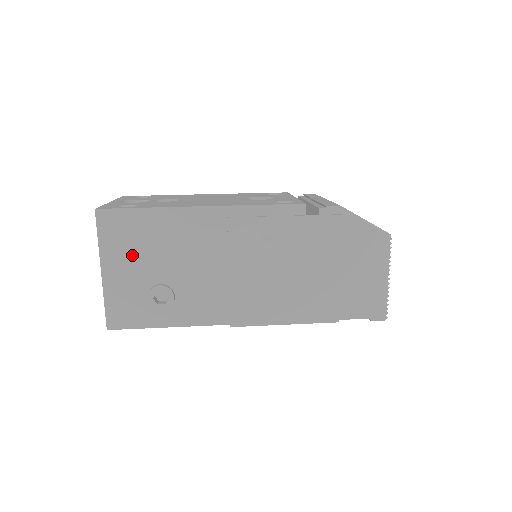
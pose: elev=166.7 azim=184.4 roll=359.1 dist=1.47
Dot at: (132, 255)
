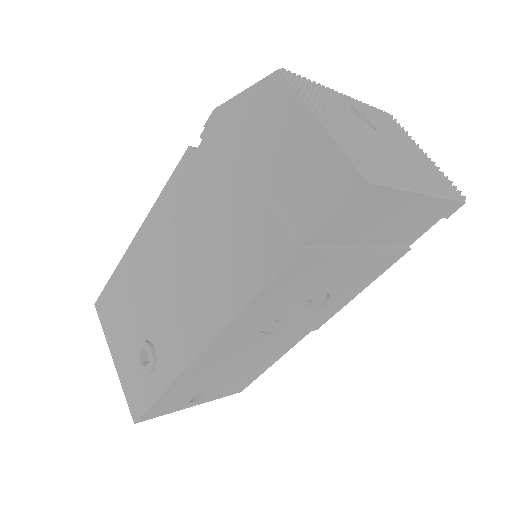
Dot at: (120, 328)
